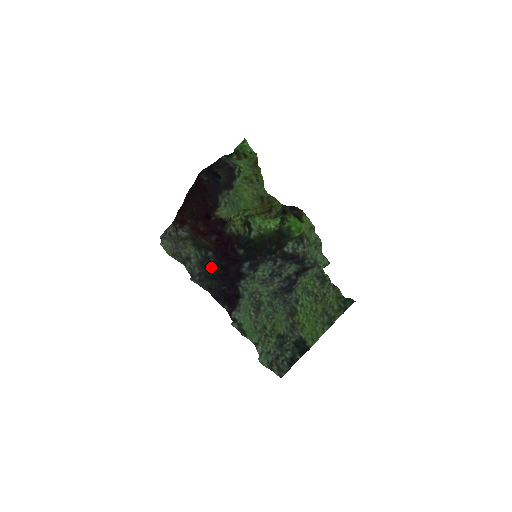
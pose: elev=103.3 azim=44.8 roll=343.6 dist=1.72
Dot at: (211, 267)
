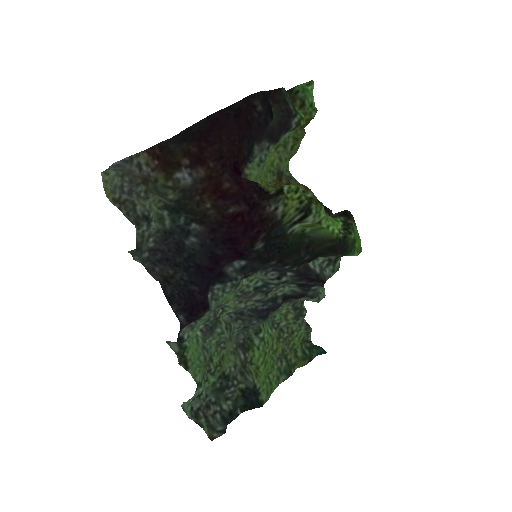
Dot at: (187, 248)
